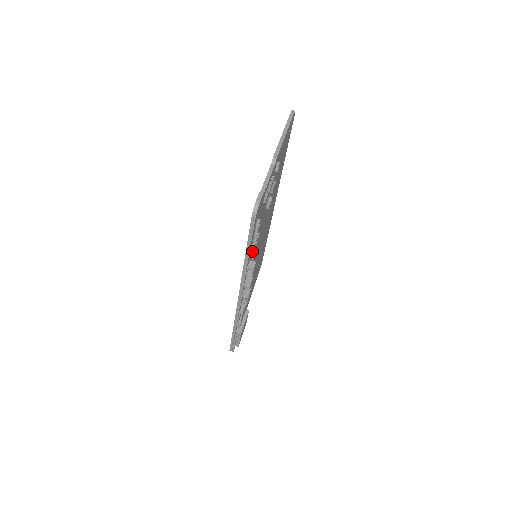
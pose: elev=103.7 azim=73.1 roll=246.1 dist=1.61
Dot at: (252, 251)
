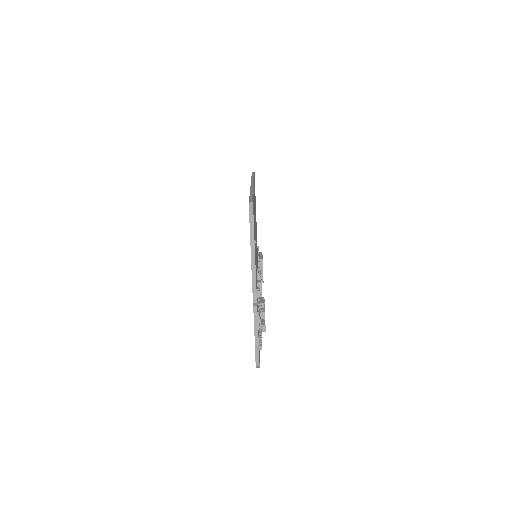
Dot at: occluded
